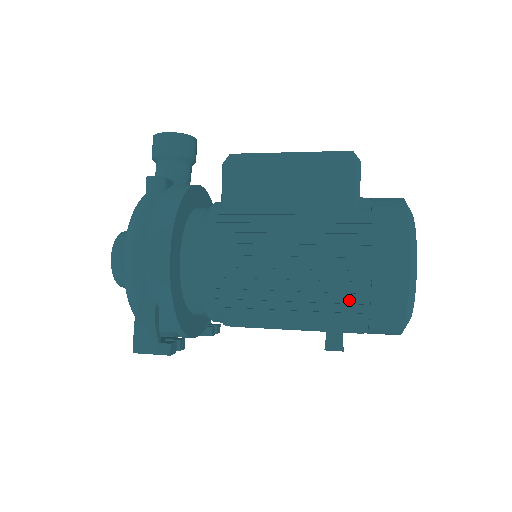
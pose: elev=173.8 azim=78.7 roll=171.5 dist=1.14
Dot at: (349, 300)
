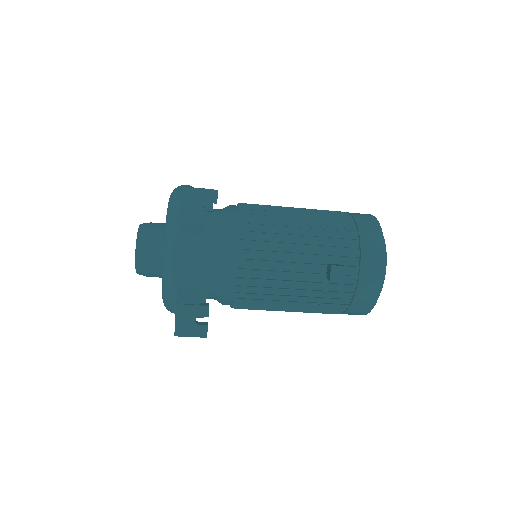
Dot at: (341, 223)
